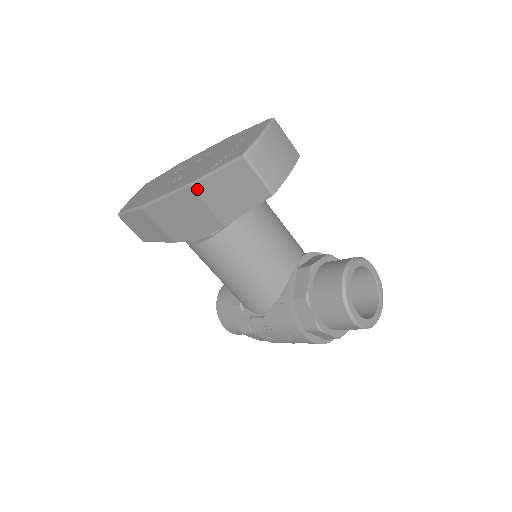
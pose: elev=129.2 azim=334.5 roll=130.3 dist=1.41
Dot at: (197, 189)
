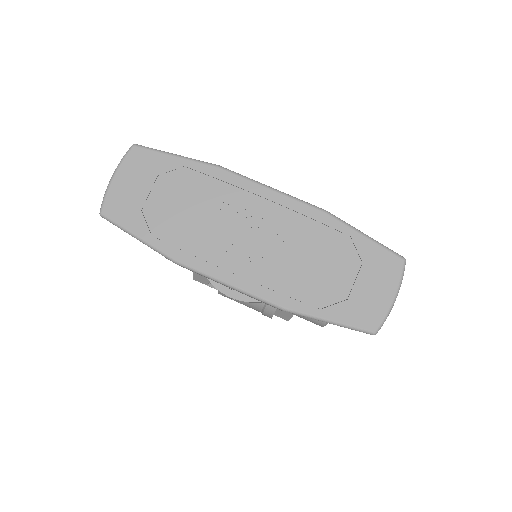
Dot at: (289, 312)
